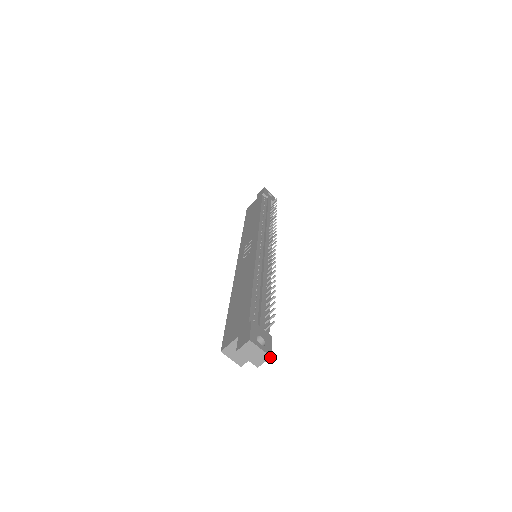
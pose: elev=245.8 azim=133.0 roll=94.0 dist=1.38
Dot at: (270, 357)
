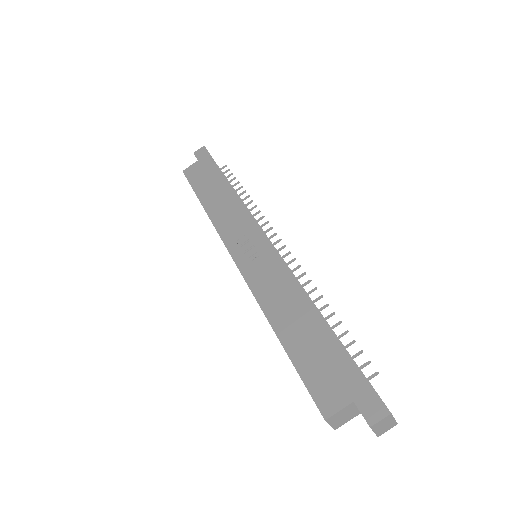
Dot at: (396, 424)
